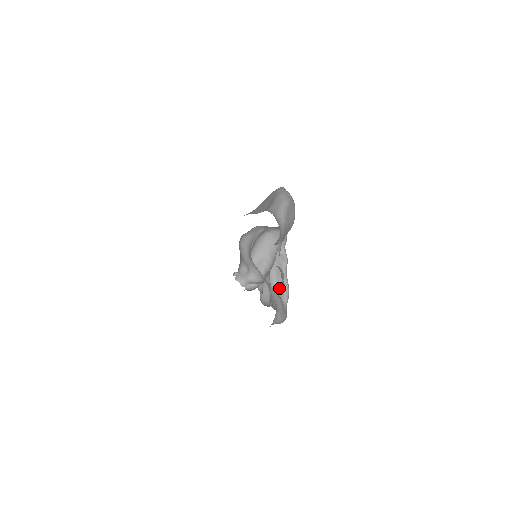
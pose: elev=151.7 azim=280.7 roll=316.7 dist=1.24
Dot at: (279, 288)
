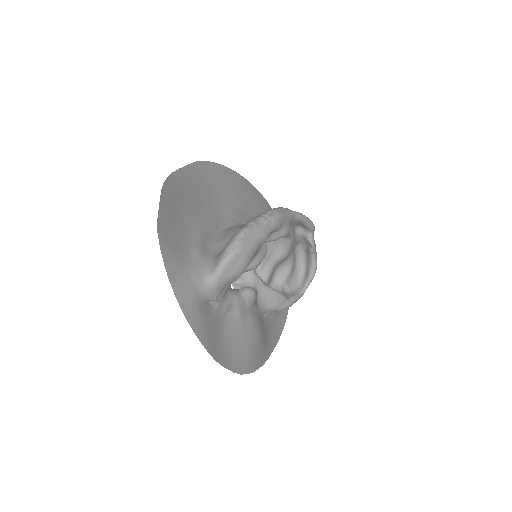
Dot at: (307, 266)
